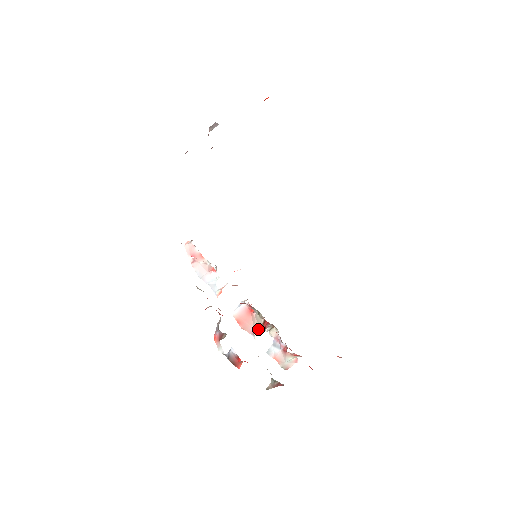
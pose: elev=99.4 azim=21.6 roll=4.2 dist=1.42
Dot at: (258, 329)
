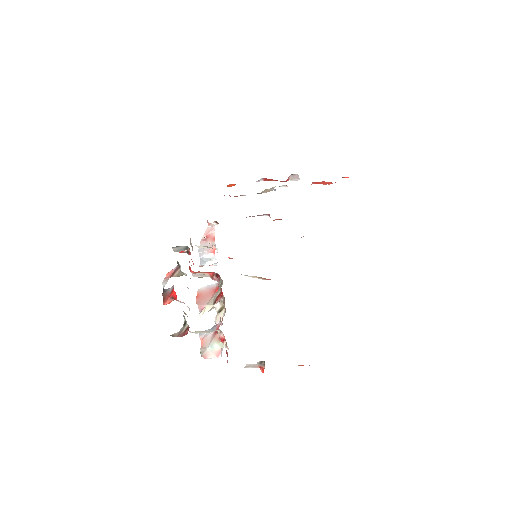
Dot at: (209, 309)
